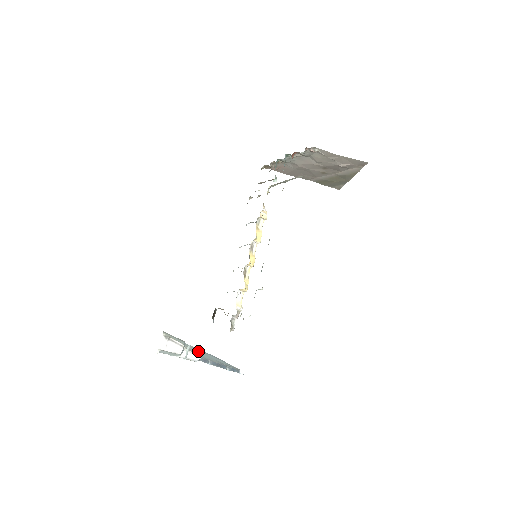
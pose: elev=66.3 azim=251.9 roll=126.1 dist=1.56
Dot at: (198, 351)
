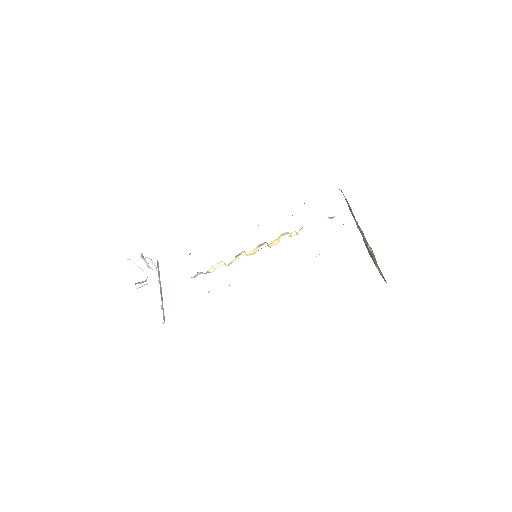
Dot at: occluded
